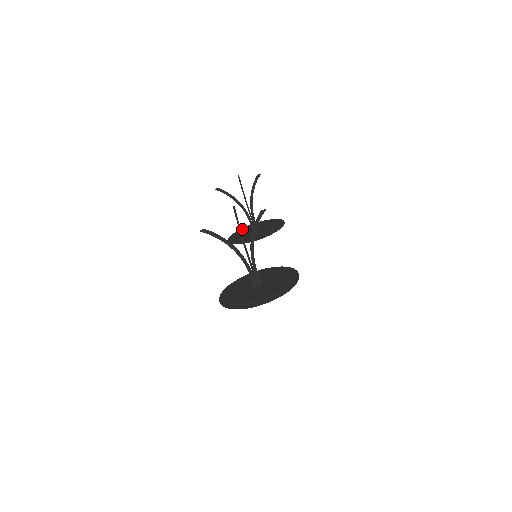
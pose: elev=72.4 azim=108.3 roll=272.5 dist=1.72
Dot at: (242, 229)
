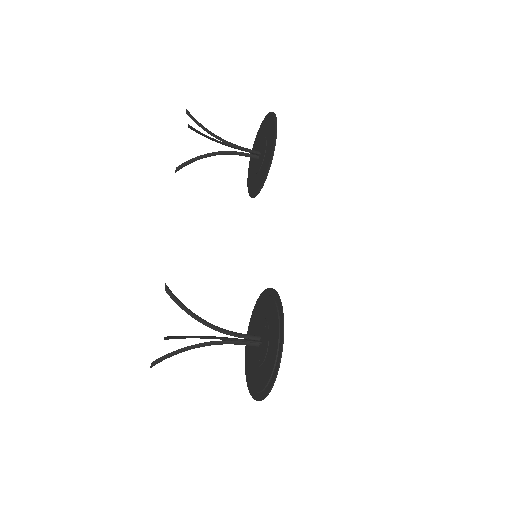
Dot at: (253, 149)
